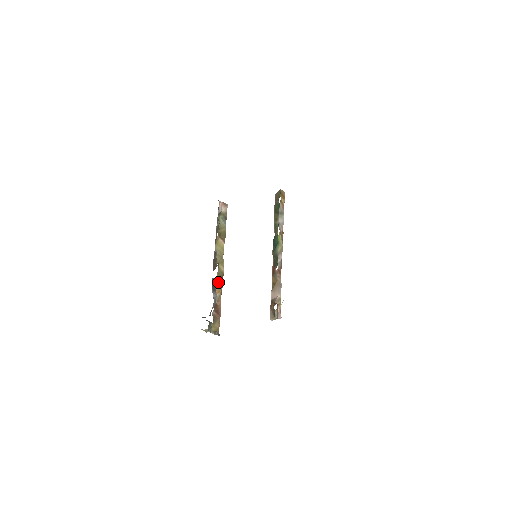
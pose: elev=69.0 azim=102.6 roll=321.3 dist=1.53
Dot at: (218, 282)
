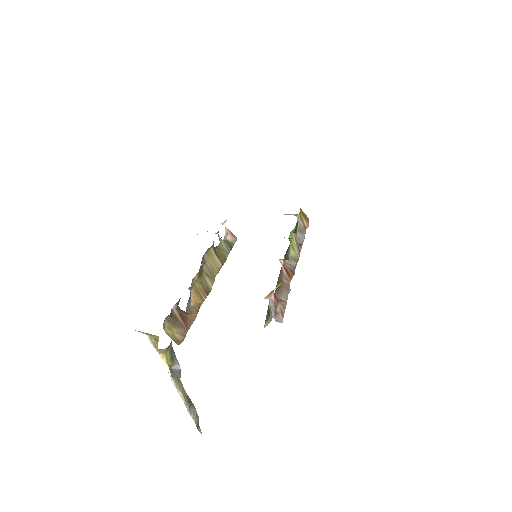
Dot at: (197, 289)
